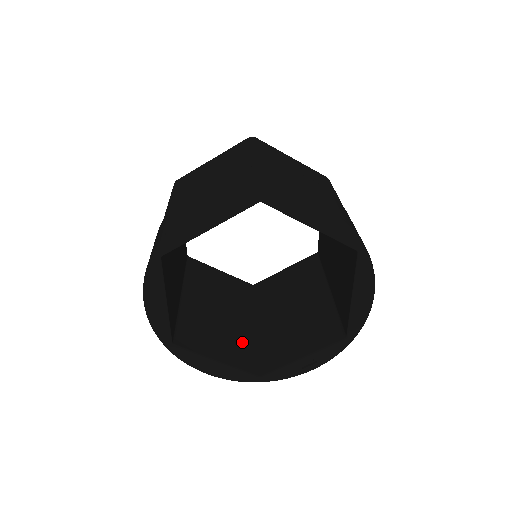
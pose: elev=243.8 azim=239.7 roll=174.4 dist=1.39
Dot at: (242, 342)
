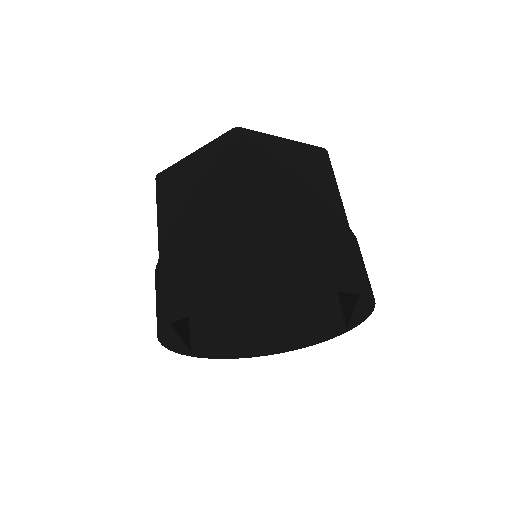
Dot at: occluded
